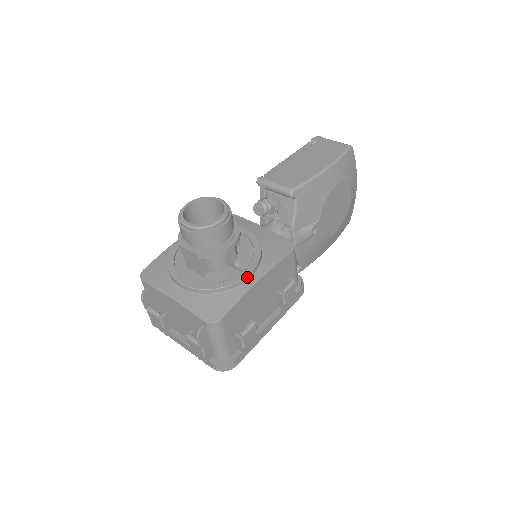
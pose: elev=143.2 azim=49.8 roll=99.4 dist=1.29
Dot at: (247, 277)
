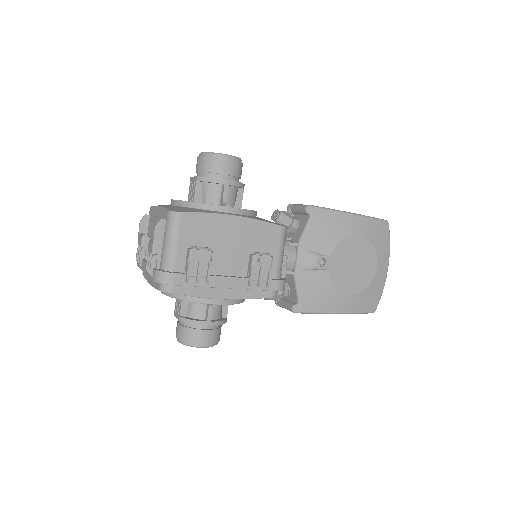
Dot at: (226, 209)
